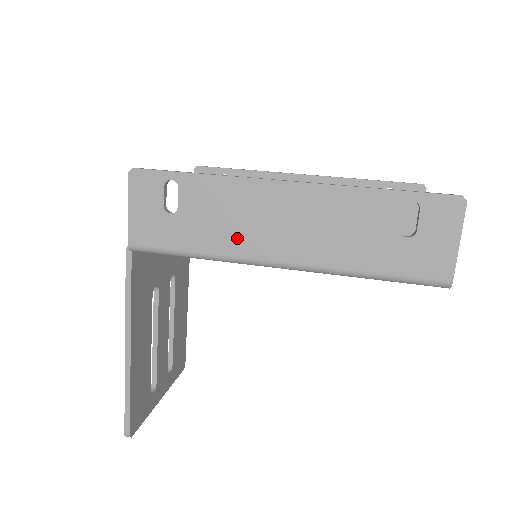
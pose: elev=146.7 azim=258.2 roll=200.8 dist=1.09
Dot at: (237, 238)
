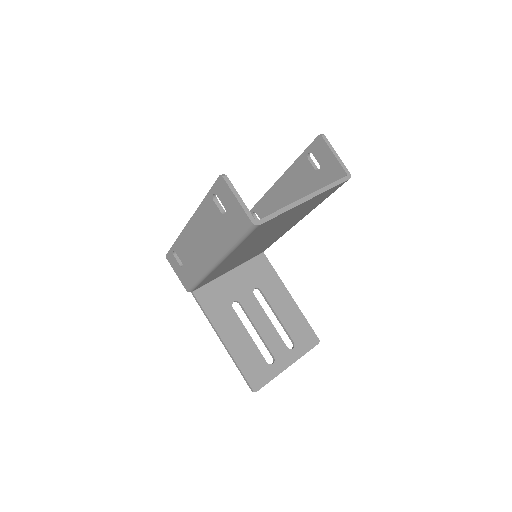
Dot at: (198, 262)
